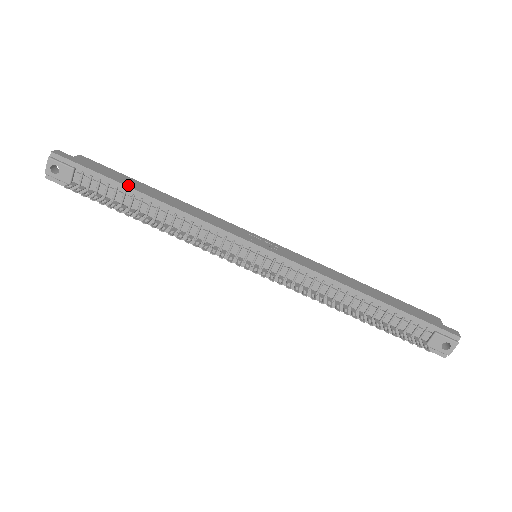
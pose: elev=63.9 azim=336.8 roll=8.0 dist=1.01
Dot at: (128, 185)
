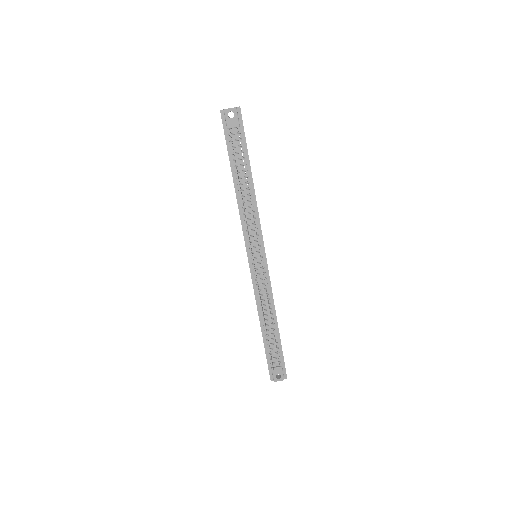
Dot at: occluded
